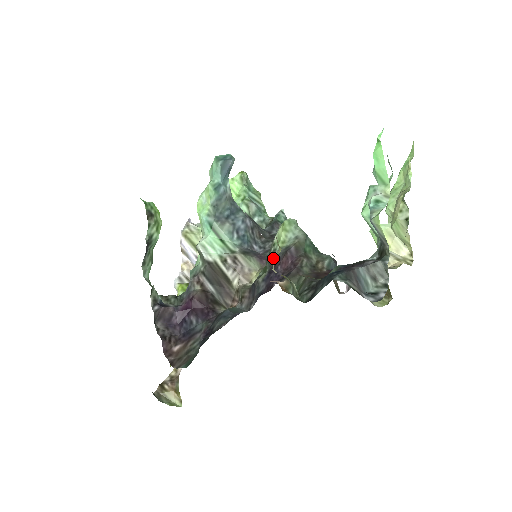
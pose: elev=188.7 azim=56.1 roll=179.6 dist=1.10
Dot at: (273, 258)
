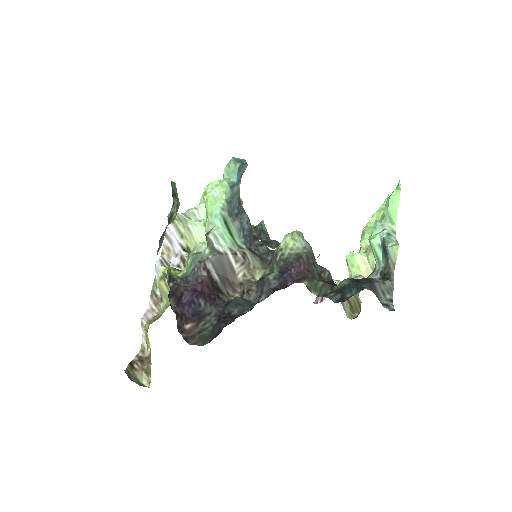
Dot at: (282, 261)
